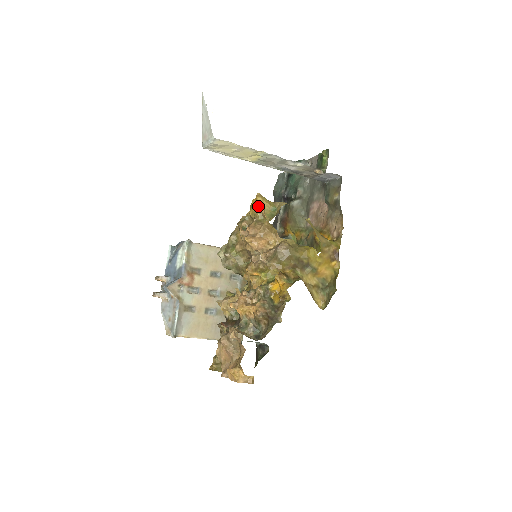
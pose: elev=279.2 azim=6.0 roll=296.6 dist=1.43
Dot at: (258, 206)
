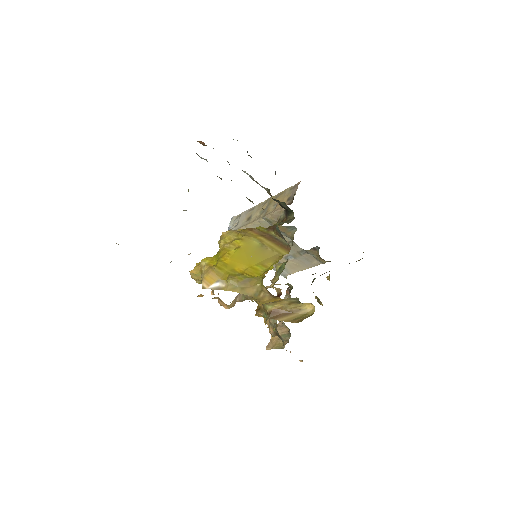
Dot at: (198, 283)
